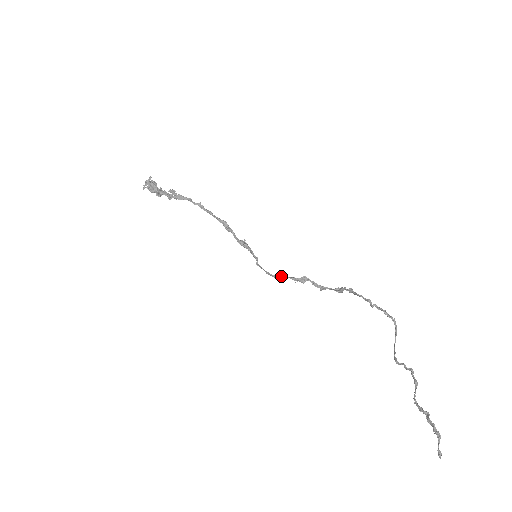
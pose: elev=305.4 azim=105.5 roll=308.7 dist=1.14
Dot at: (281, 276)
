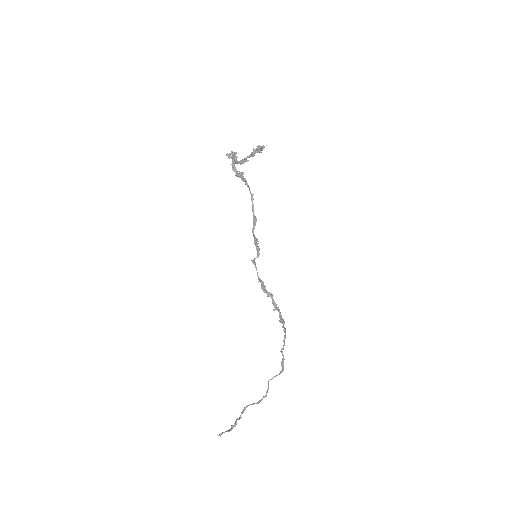
Dot at: (259, 280)
